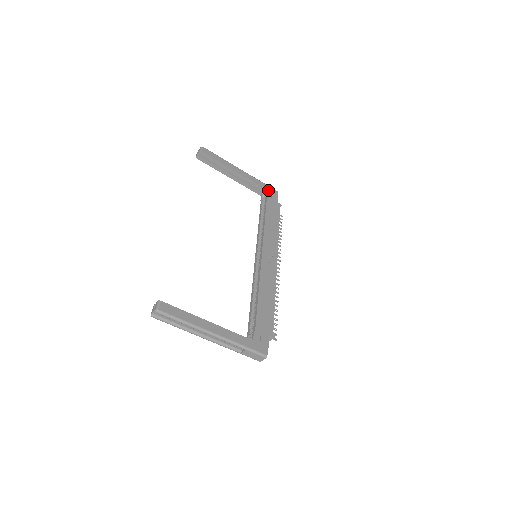
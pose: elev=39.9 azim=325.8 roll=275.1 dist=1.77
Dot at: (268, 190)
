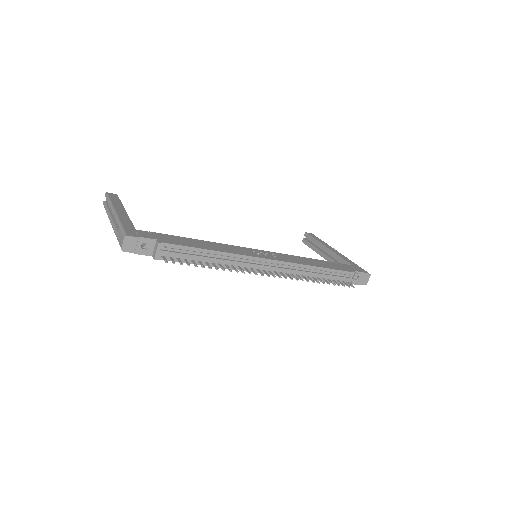
Dot at: (355, 266)
